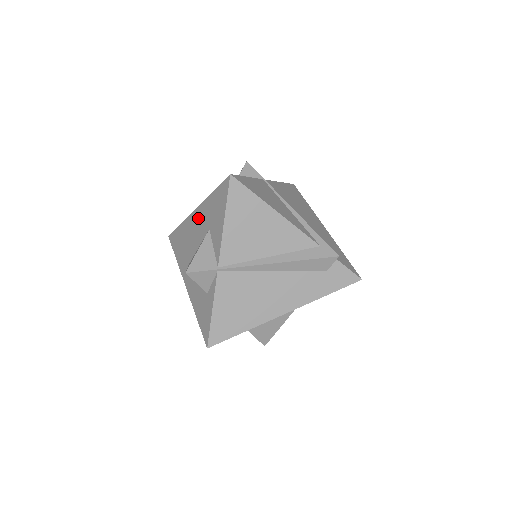
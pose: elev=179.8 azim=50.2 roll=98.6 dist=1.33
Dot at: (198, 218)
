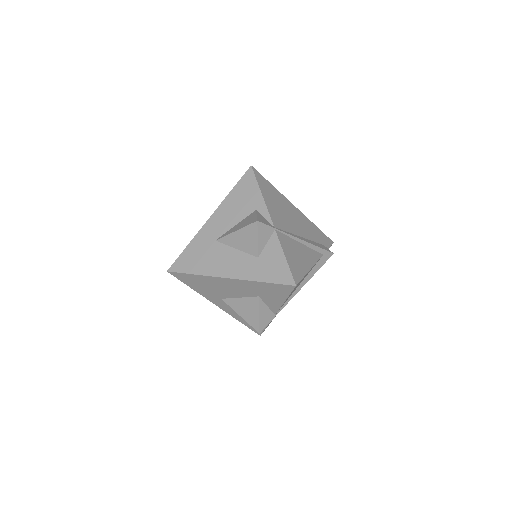
Dot at: (236, 285)
